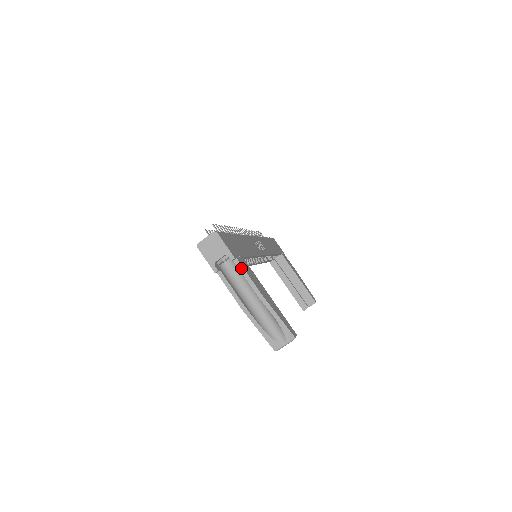
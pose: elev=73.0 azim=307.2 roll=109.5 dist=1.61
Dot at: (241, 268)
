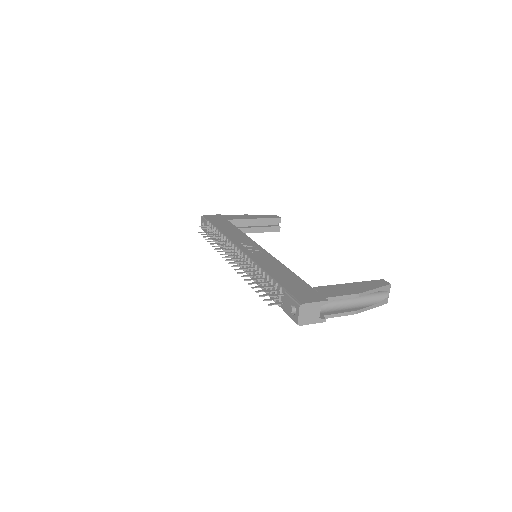
Dot at: (334, 298)
